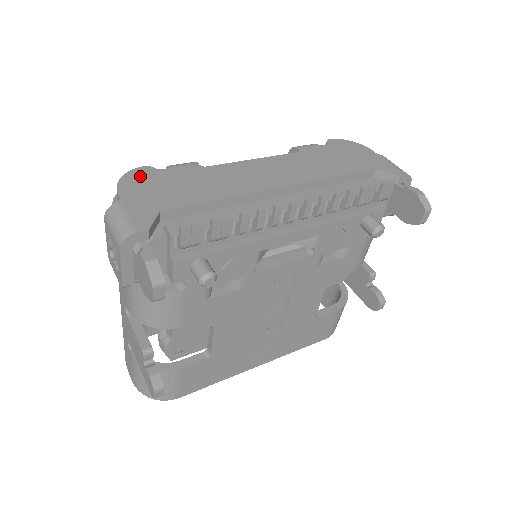
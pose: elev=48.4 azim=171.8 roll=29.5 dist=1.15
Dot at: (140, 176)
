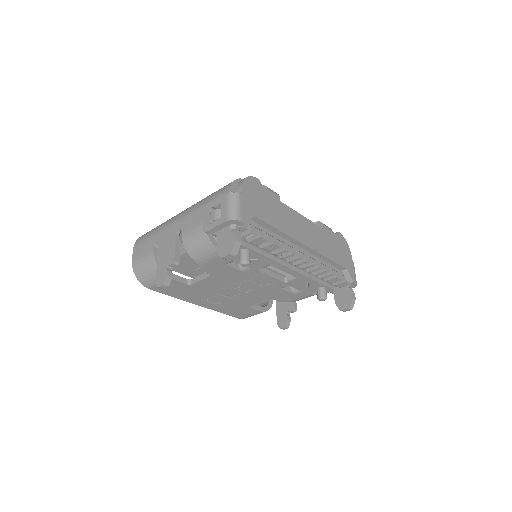
Dot at: (254, 184)
